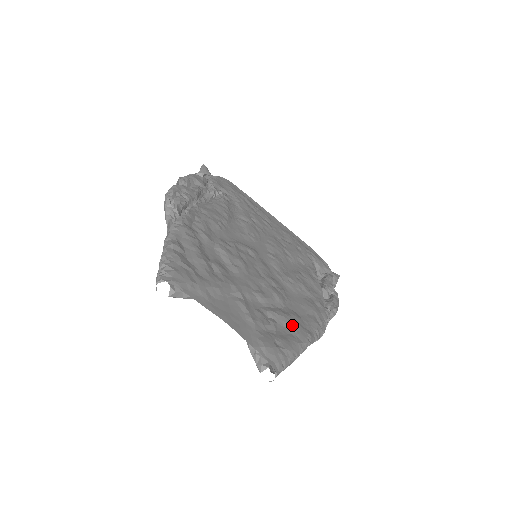
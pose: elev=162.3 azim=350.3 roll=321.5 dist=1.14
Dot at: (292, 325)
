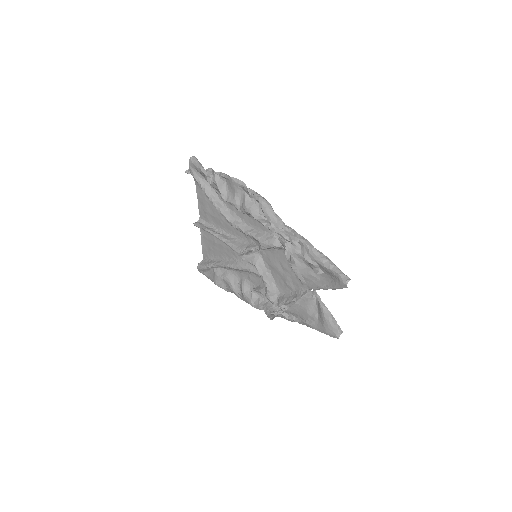
Dot at: occluded
